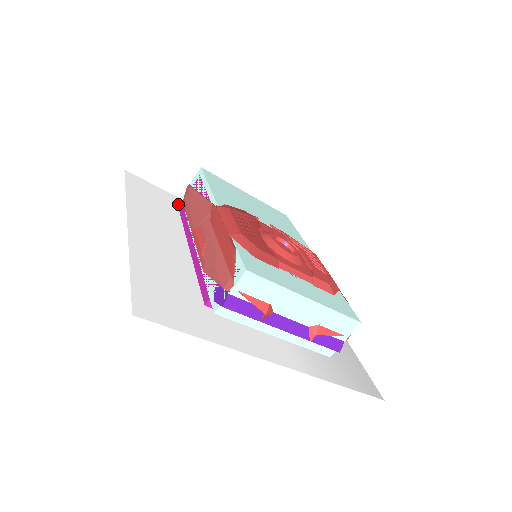
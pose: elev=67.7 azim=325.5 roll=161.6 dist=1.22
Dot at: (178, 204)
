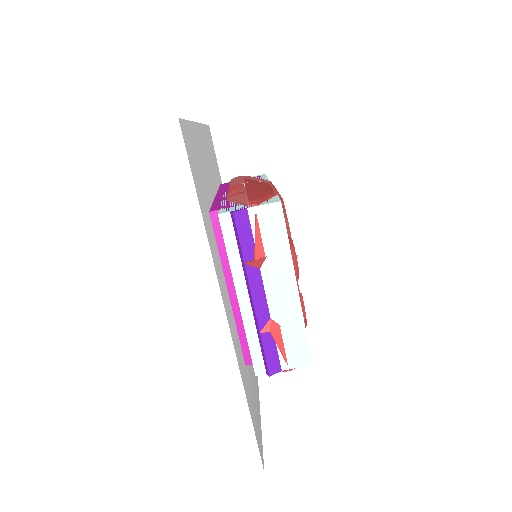
Dot at: occluded
